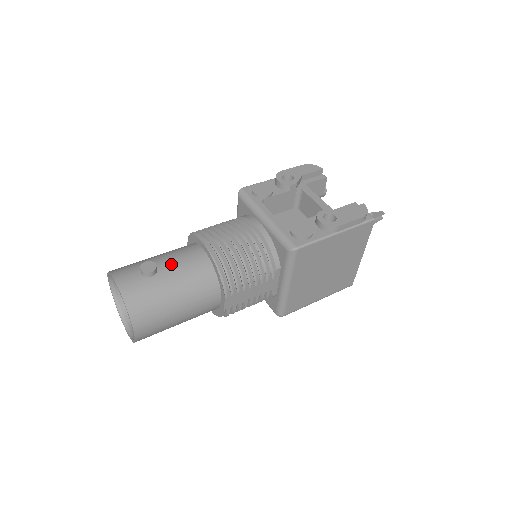
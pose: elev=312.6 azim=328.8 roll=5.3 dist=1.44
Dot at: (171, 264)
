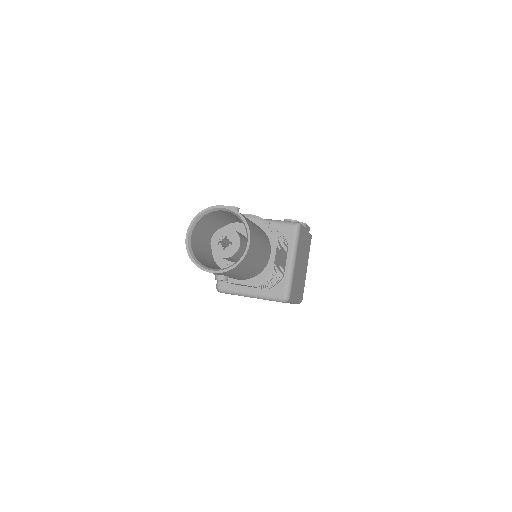
Dot at: occluded
